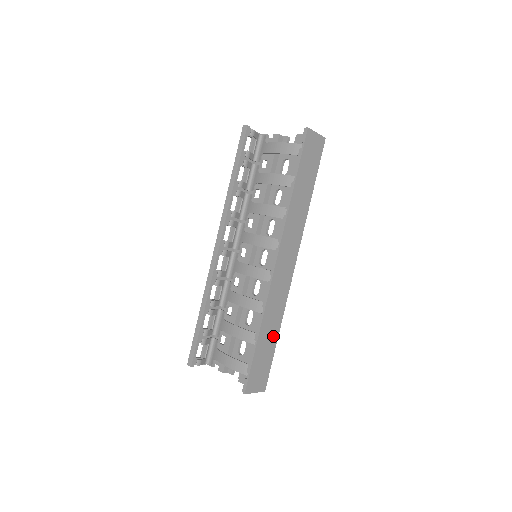
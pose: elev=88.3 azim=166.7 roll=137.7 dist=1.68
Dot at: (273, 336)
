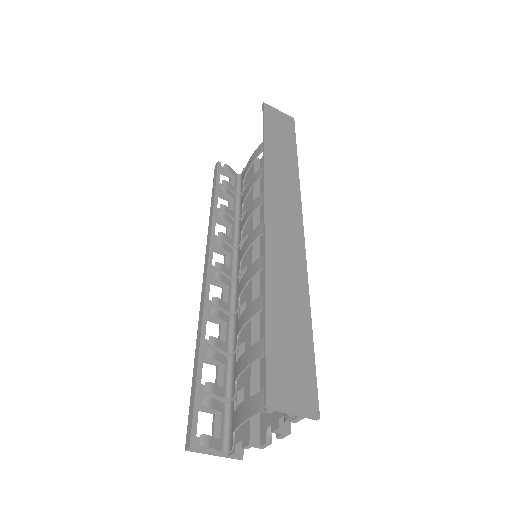
Dot at: (299, 315)
